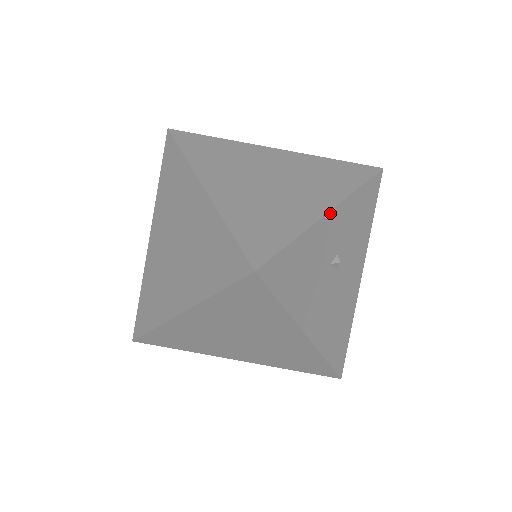
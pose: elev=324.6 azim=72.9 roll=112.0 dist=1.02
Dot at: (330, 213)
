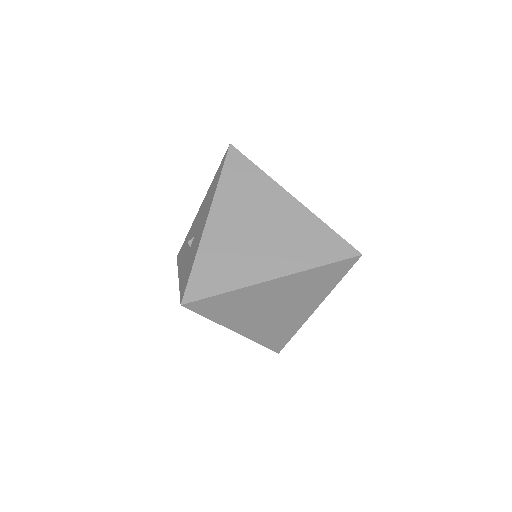
Dot at: occluded
